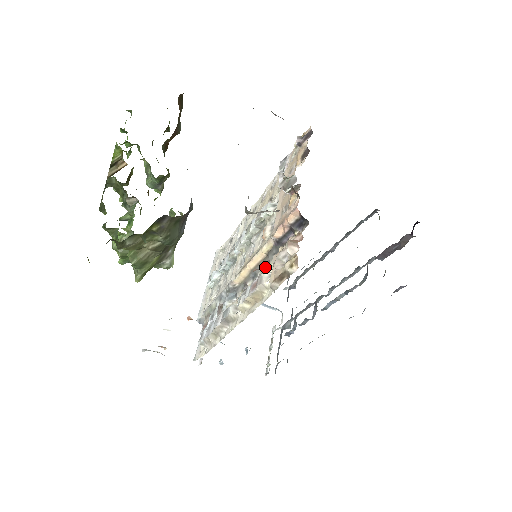
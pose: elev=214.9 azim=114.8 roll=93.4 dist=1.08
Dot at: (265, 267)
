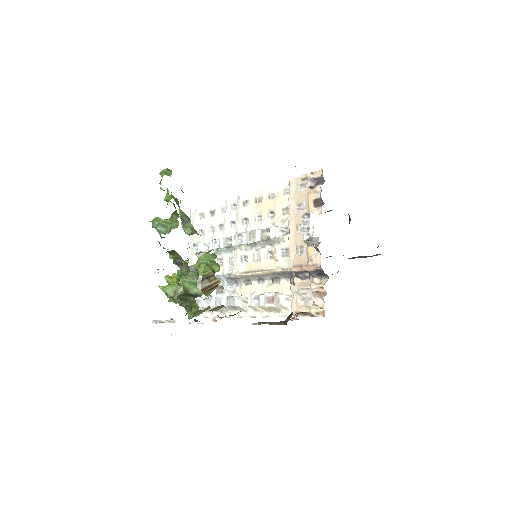
Dot at: (273, 279)
